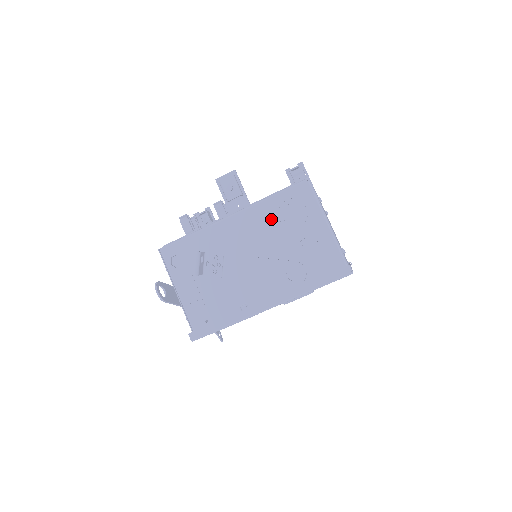
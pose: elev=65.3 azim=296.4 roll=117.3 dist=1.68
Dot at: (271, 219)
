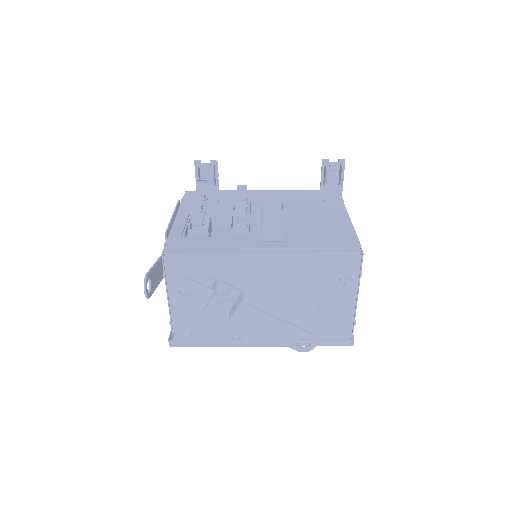
Dot at: (303, 275)
